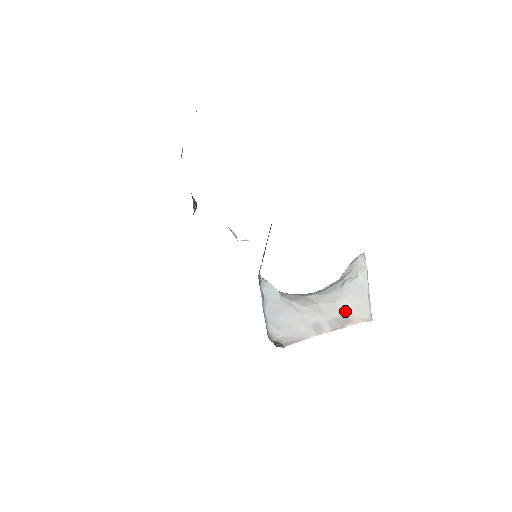
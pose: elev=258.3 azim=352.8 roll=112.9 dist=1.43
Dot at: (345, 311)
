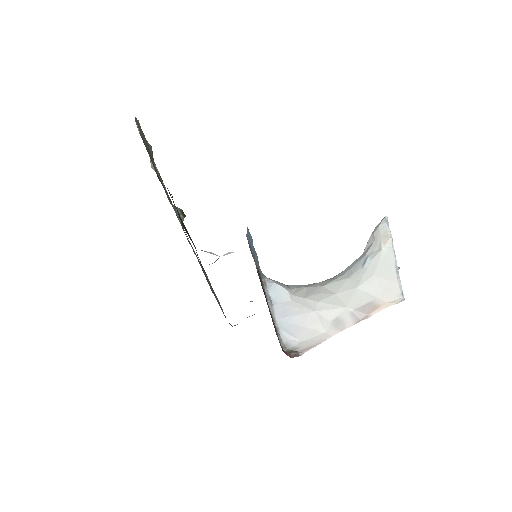
Dot at: (369, 296)
